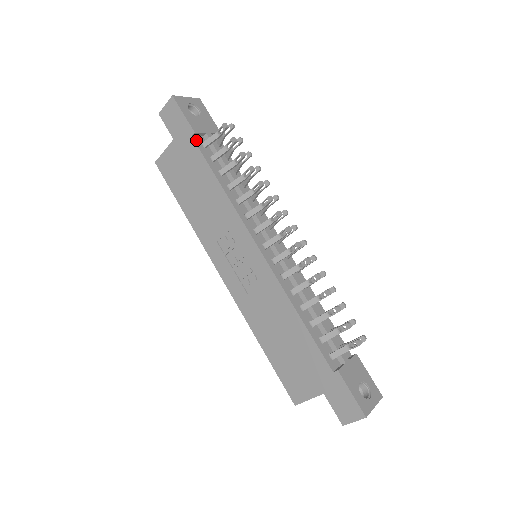
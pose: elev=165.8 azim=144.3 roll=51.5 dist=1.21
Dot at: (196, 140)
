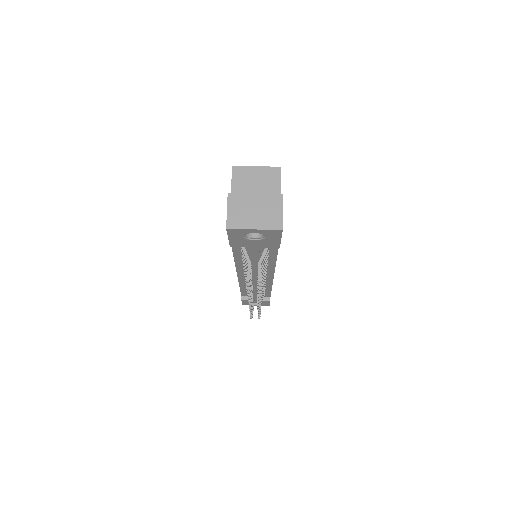
Dot at: occluded
